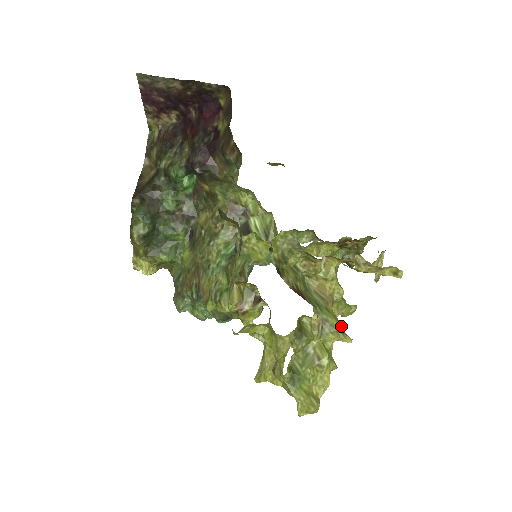
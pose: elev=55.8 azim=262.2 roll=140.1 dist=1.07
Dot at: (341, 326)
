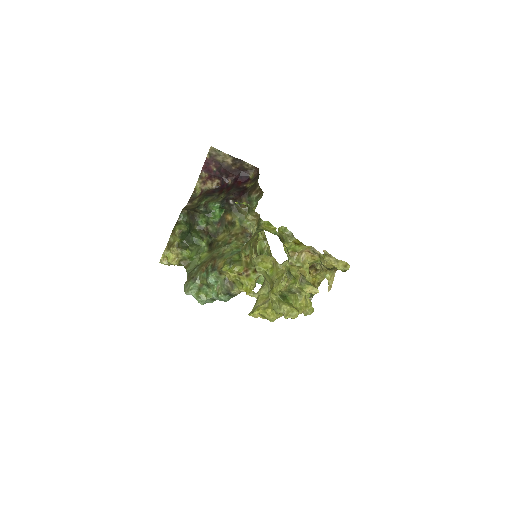
Dot at: occluded
